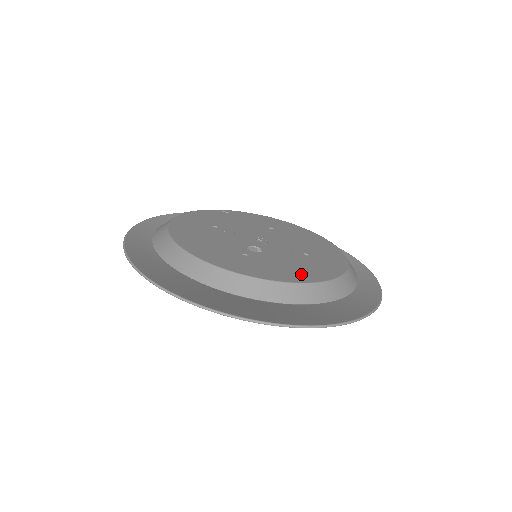
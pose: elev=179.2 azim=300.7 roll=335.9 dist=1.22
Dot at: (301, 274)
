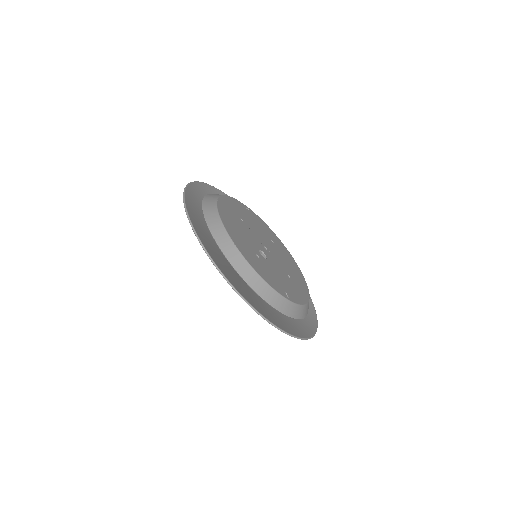
Dot at: (285, 290)
